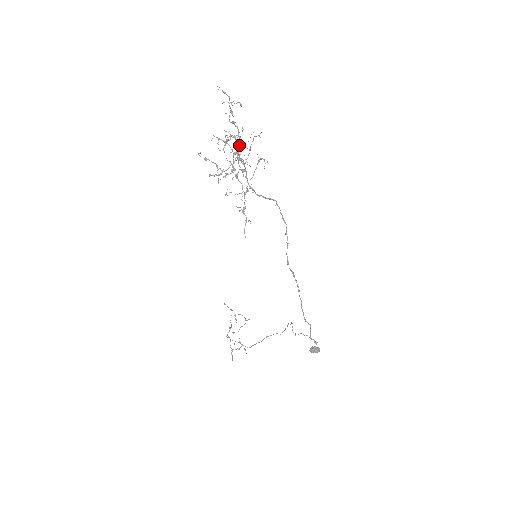
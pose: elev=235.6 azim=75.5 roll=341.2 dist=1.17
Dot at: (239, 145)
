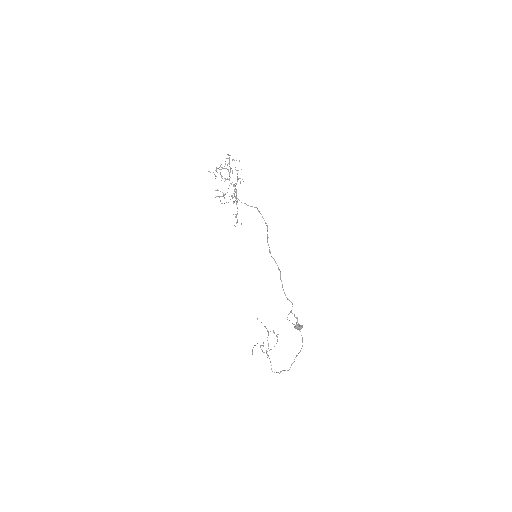
Dot at: occluded
